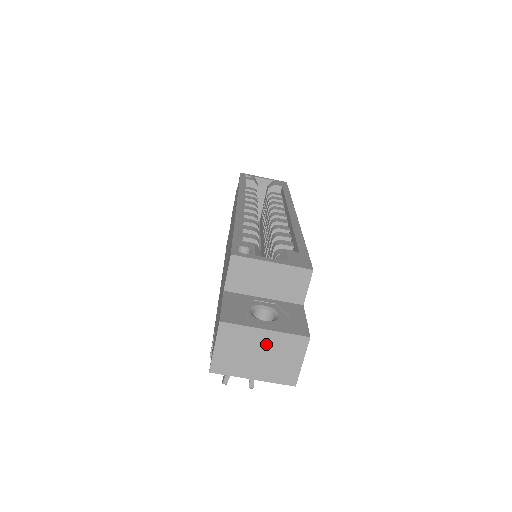
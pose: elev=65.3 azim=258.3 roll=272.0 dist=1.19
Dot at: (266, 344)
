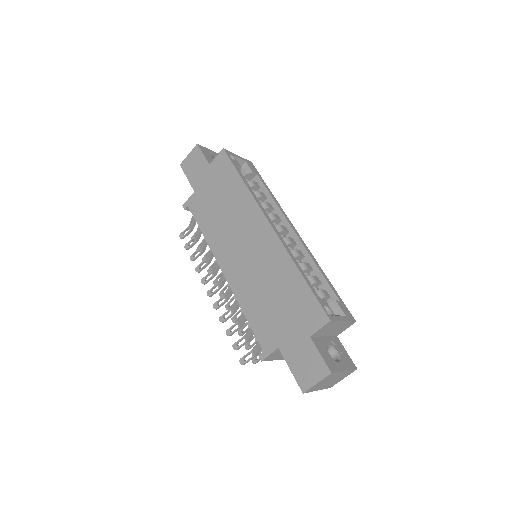
Dot at: (339, 376)
